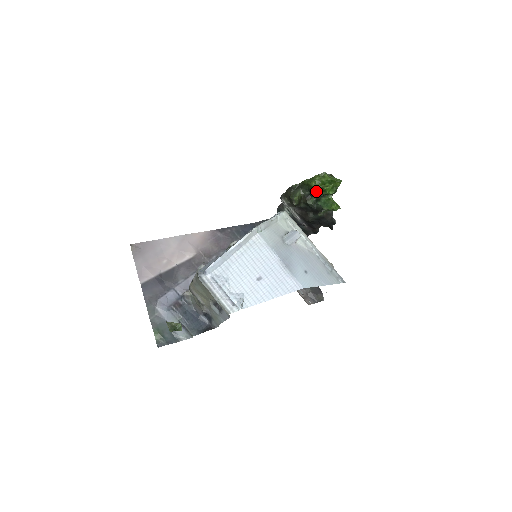
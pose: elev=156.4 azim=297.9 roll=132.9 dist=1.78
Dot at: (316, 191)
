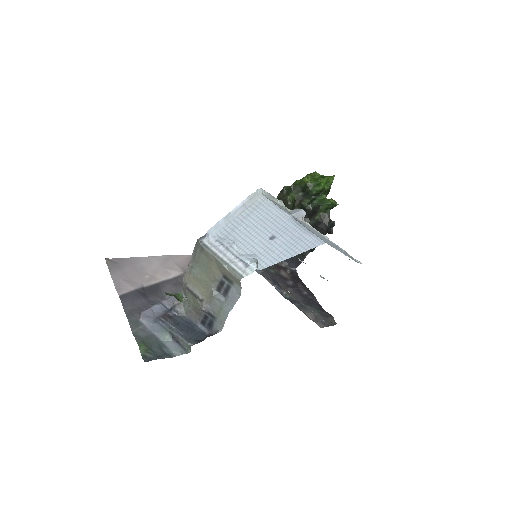
Dot at: (310, 186)
